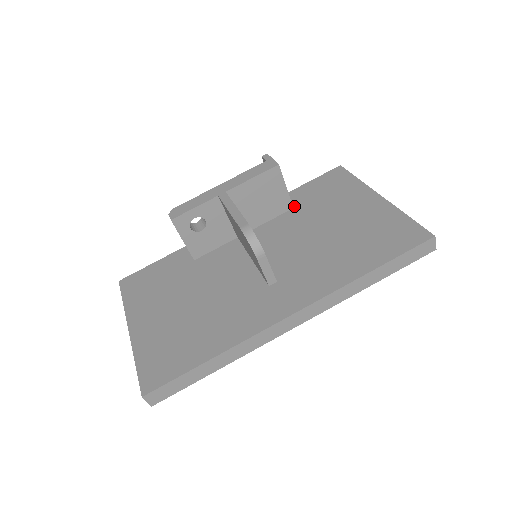
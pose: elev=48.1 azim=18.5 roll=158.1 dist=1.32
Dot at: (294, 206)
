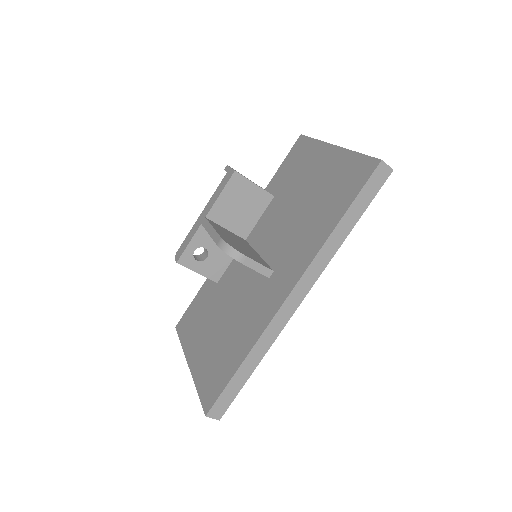
Dot at: (274, 194)
